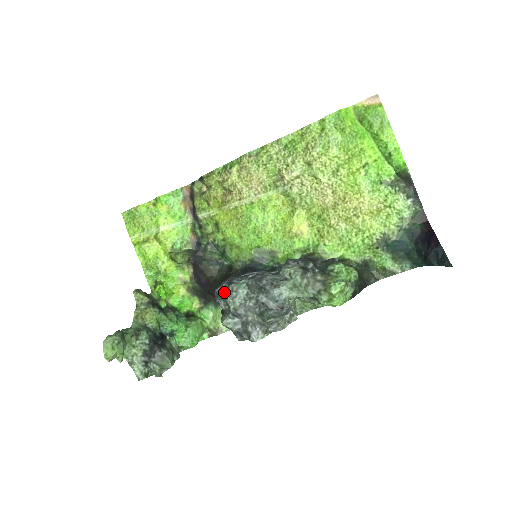
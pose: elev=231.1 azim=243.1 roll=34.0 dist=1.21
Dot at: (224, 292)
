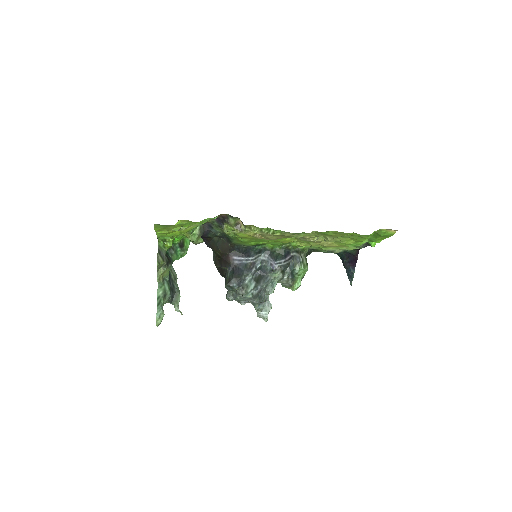
Dot at: (234, 289)
